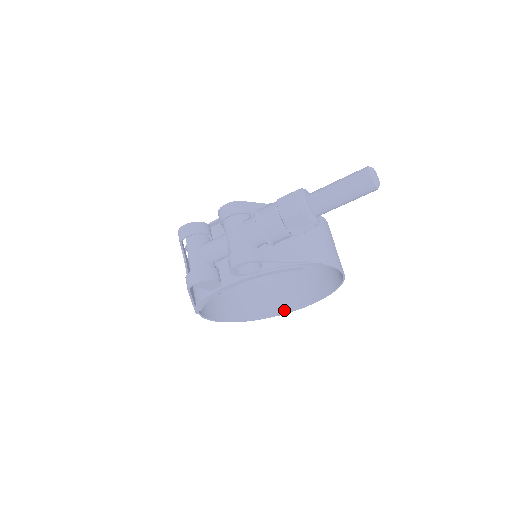
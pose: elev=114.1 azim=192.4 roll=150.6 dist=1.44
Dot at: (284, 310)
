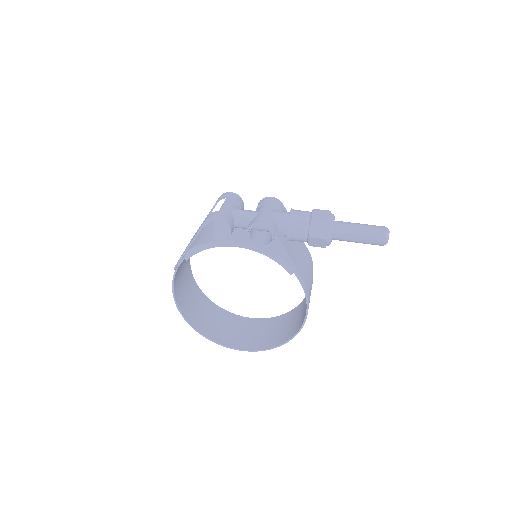
Dot at: (224, 342)
